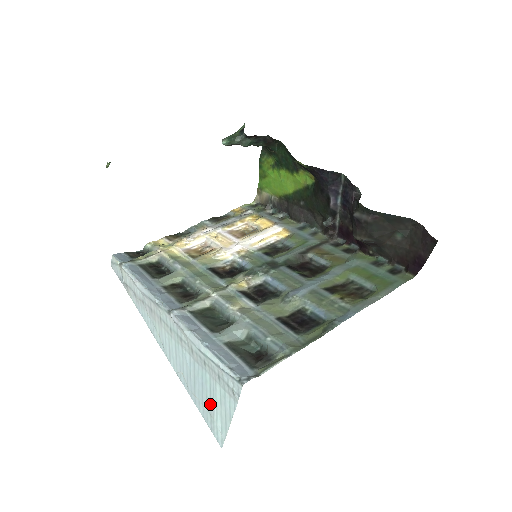
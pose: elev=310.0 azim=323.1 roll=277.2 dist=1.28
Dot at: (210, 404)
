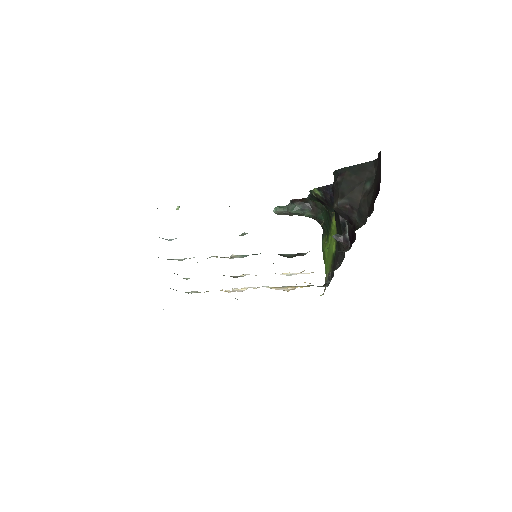
Dot at: occluded
